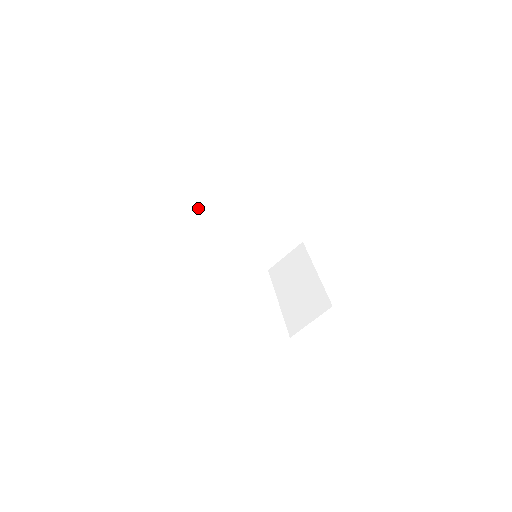
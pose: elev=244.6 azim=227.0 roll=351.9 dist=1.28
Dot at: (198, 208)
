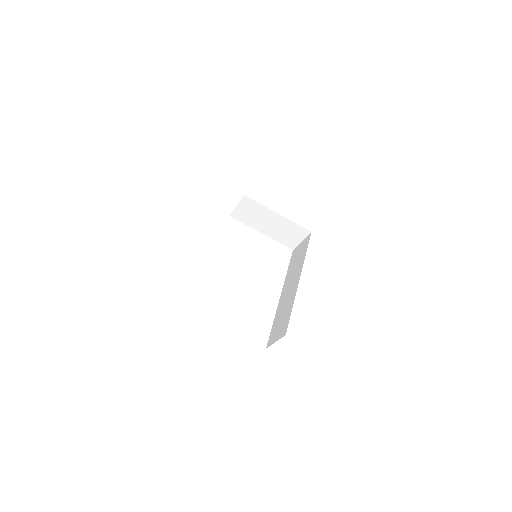
Dot at: occluded
